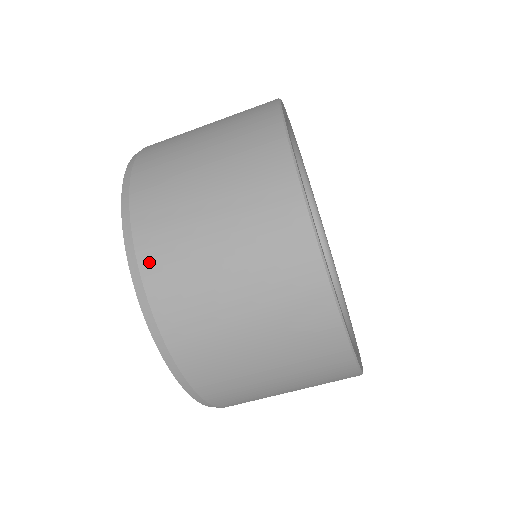
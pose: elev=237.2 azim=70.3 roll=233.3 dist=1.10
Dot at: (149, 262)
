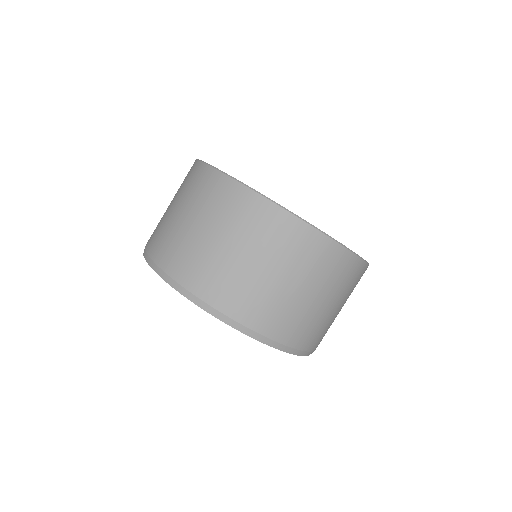
Dot at: (152, 248)
